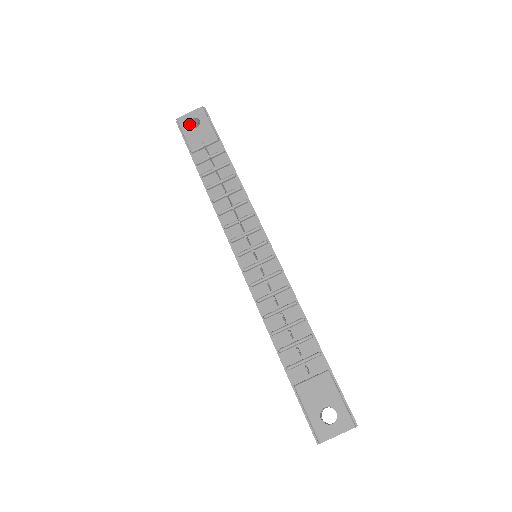
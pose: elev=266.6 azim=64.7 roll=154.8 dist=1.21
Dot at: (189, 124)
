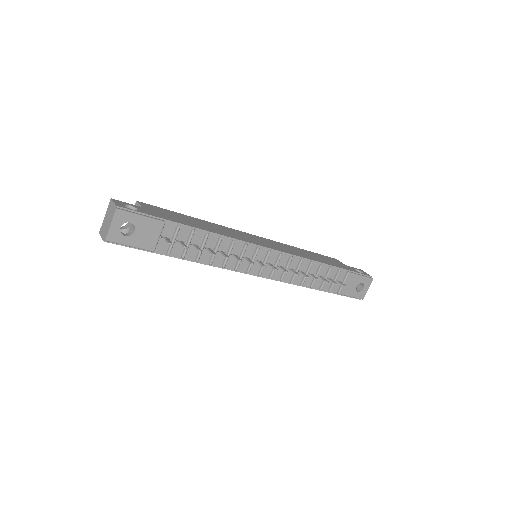
Dot at: (120, 233)
